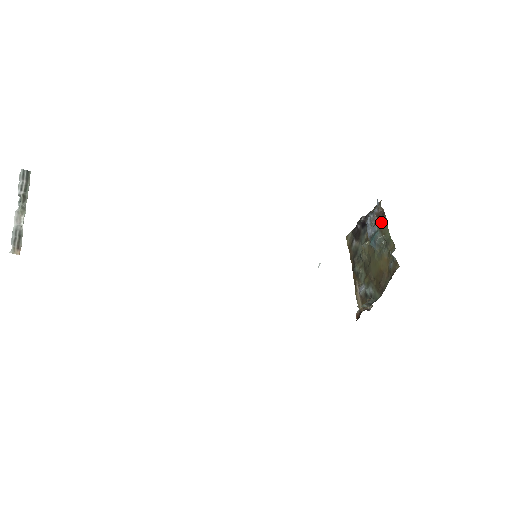
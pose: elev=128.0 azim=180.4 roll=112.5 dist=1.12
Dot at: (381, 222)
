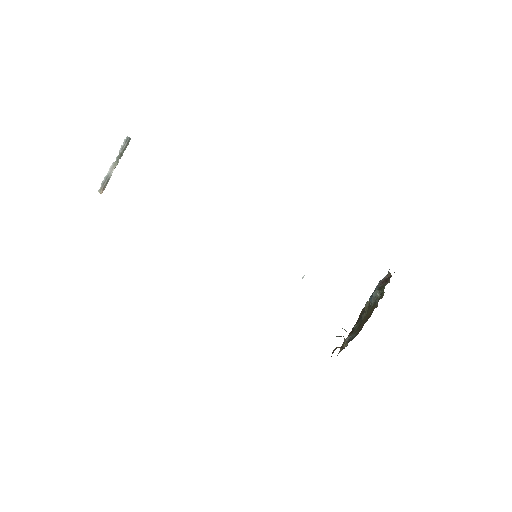
Dot at: (385, 283)
